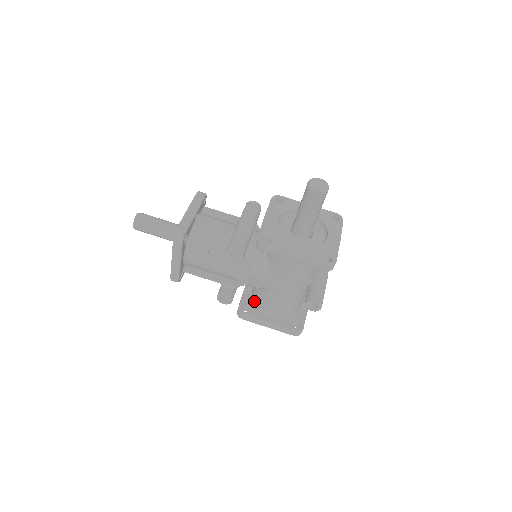
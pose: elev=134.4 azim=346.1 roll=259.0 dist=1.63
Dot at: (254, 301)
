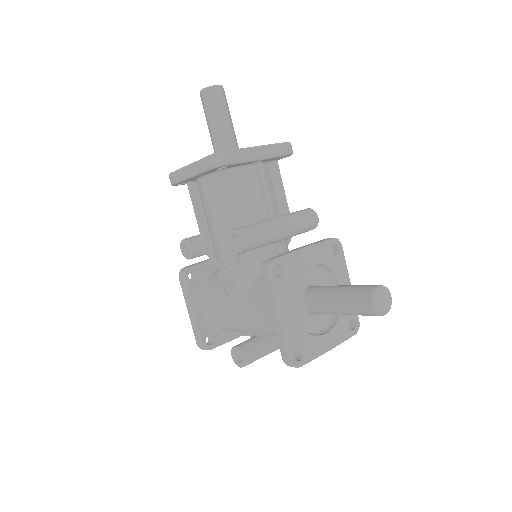
Dot at: (207, 279)
